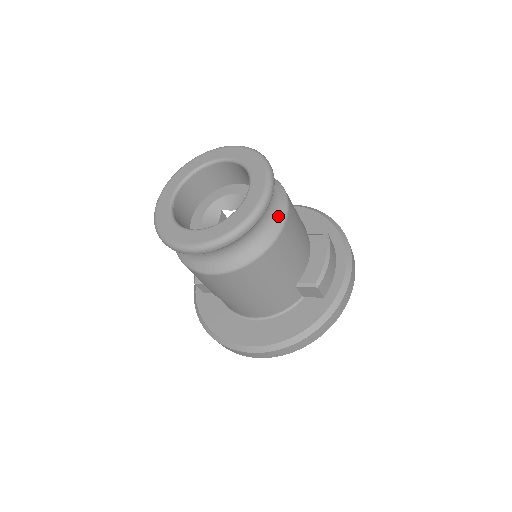
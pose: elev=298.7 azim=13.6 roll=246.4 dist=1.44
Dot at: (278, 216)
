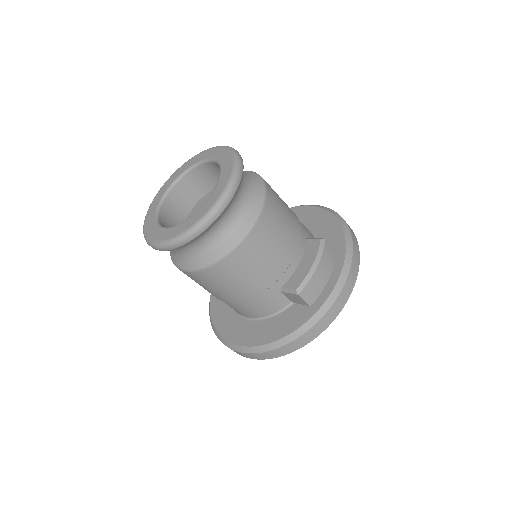
Dot at: (247, 218)
